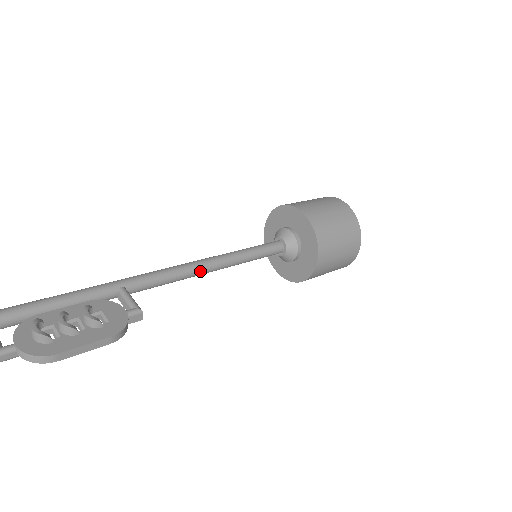
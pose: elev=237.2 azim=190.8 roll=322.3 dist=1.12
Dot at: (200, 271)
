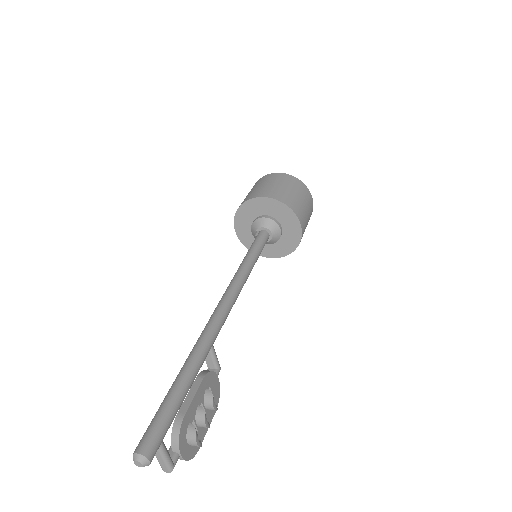
Dot at: occluded
